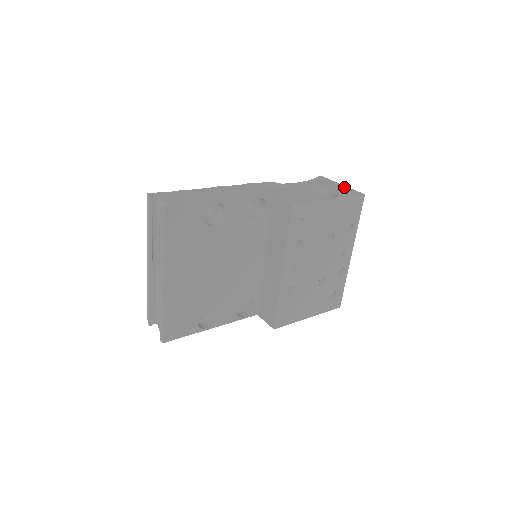
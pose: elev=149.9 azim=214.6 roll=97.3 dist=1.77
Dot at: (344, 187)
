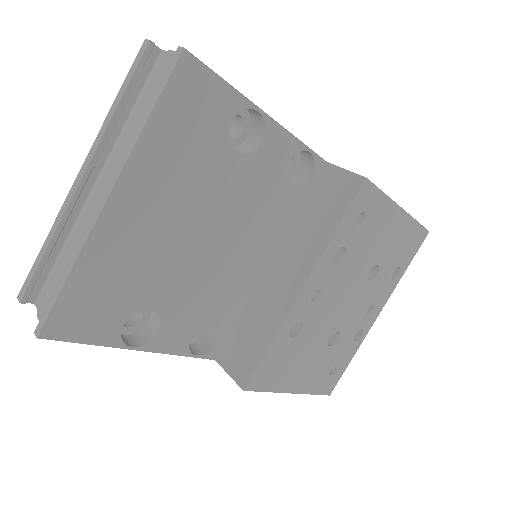
Dot at: occluded
